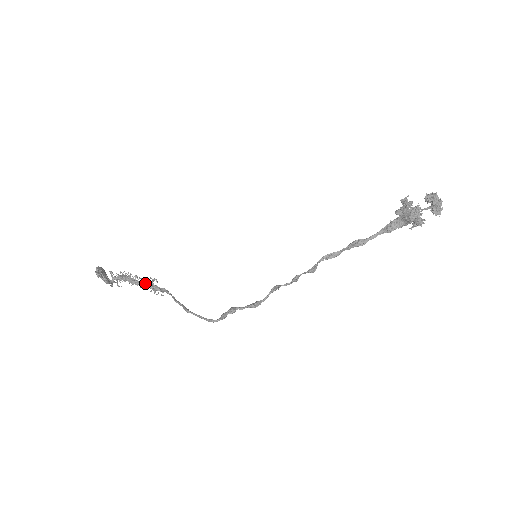
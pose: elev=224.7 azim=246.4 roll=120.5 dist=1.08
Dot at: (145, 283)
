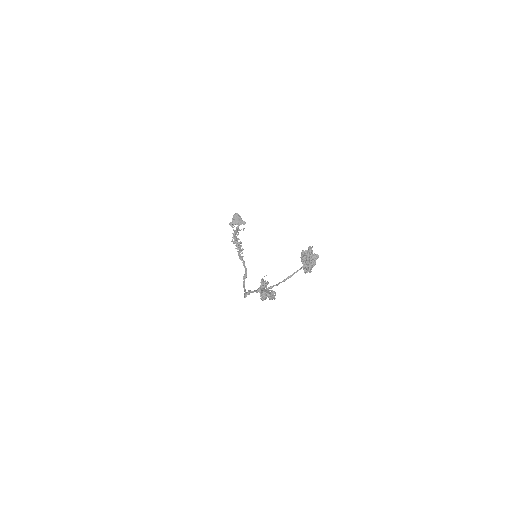
Dot at: (236, 248)
